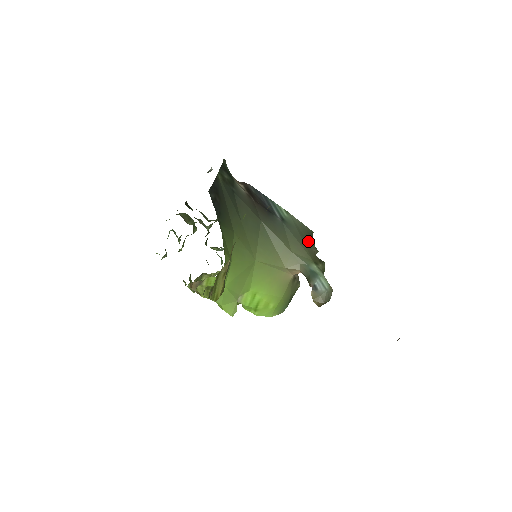
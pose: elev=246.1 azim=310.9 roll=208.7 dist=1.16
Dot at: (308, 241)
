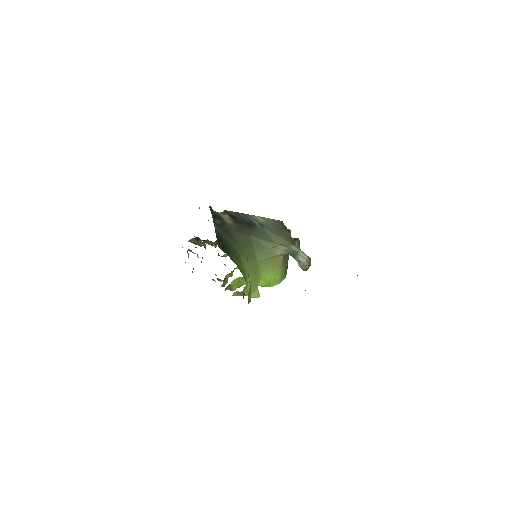
Dot at: (282, 230)
